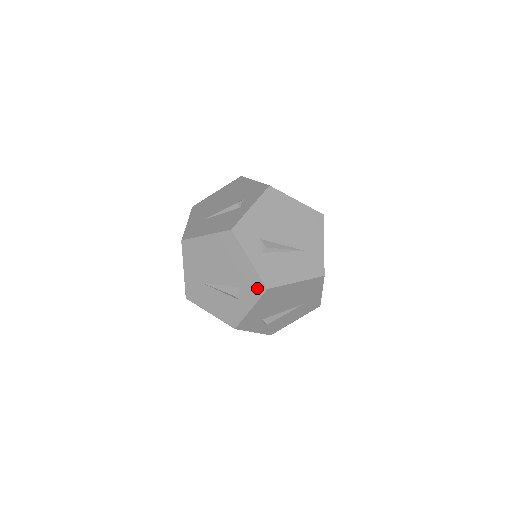
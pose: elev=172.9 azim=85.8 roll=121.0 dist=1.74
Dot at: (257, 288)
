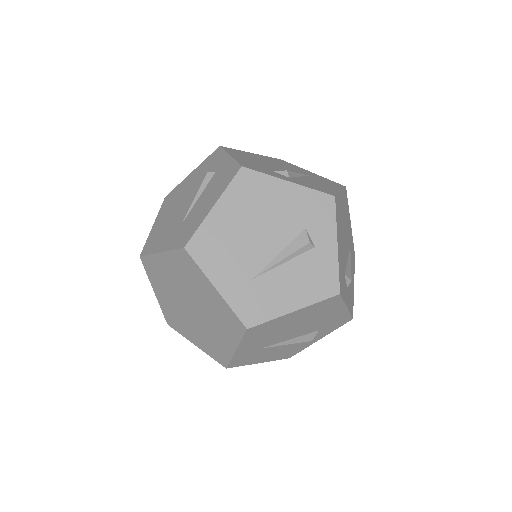
Dot at: (341, 323)
